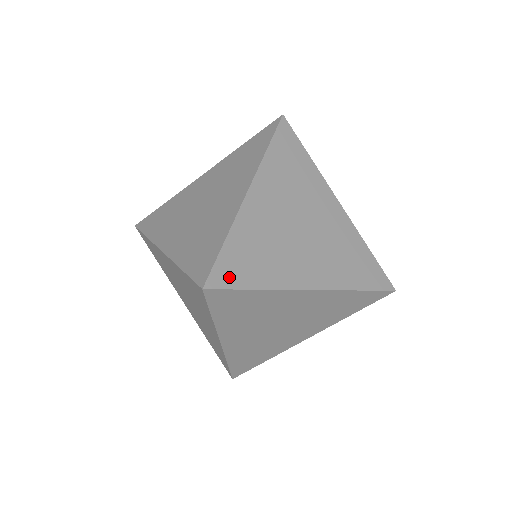
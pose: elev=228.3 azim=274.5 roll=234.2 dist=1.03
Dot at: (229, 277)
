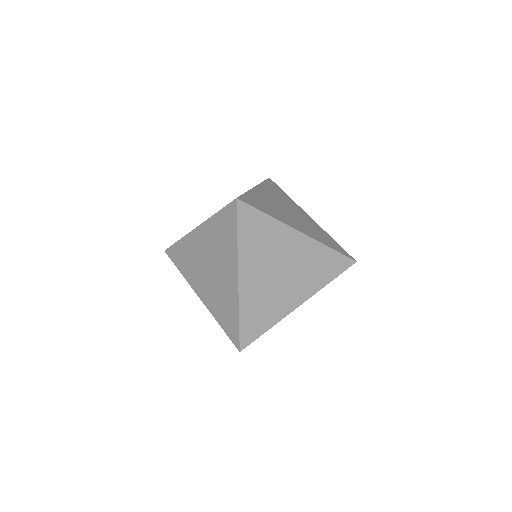
Dot at: (251, 203)
